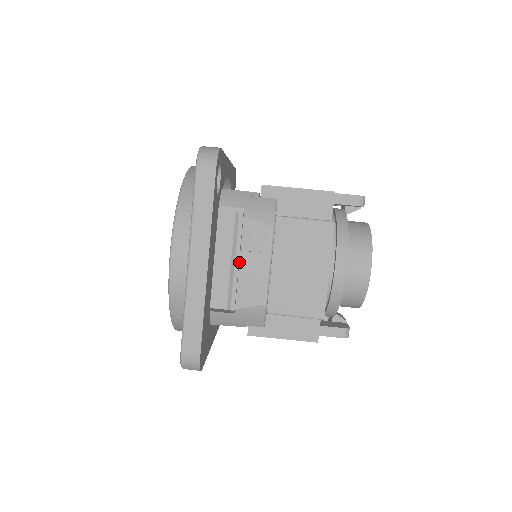
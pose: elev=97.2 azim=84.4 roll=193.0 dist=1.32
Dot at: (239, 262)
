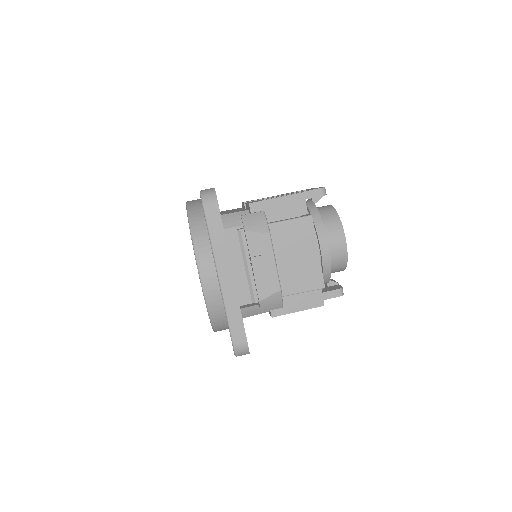
Dot at: (252, 266)
